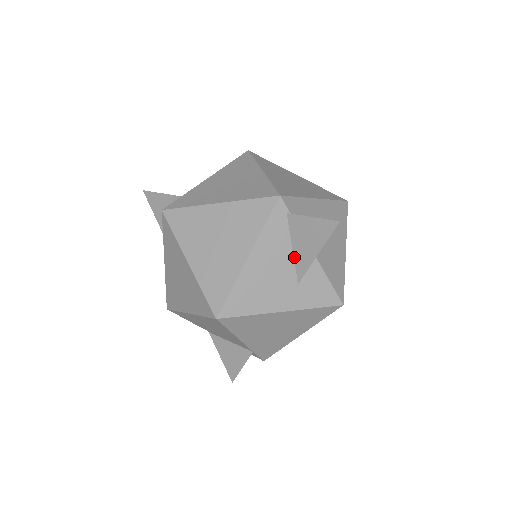
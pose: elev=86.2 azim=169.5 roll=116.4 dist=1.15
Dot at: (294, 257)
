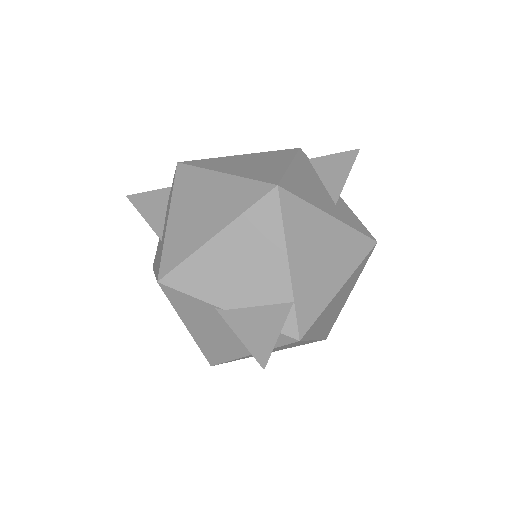
Dot at: (325, 186)
